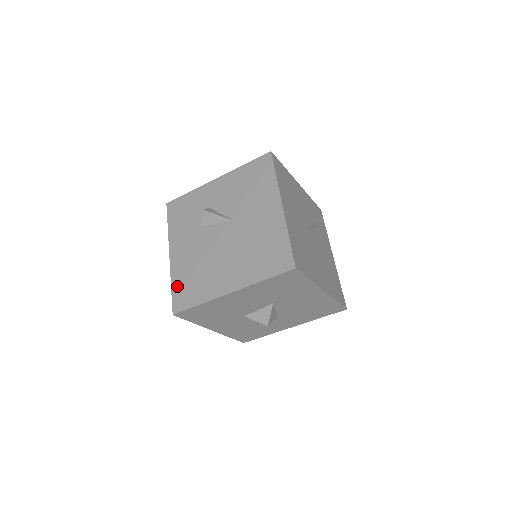
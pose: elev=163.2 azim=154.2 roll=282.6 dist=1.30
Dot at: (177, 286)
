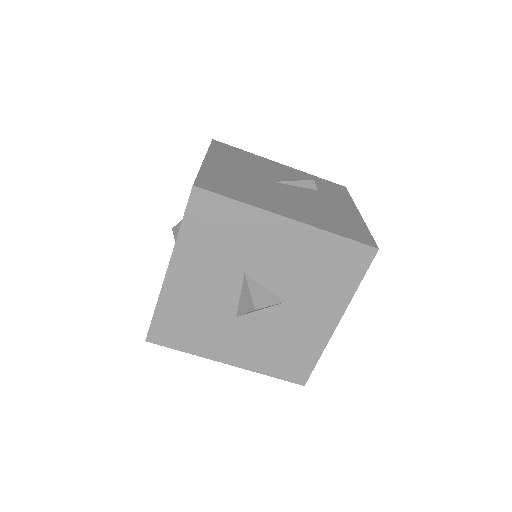
Dot at: occluded
